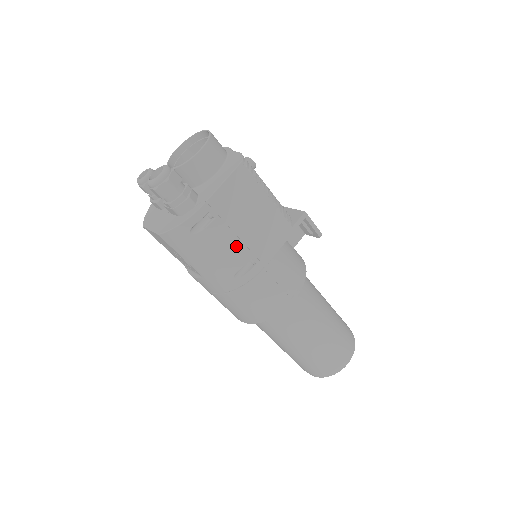
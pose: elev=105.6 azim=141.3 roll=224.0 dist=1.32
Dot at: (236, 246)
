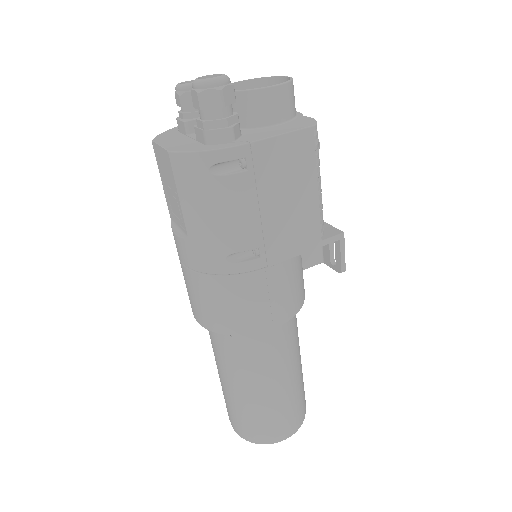
Dot at: (251, 220)
